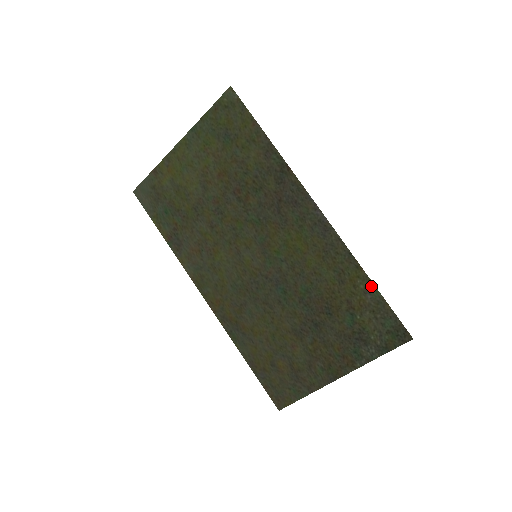
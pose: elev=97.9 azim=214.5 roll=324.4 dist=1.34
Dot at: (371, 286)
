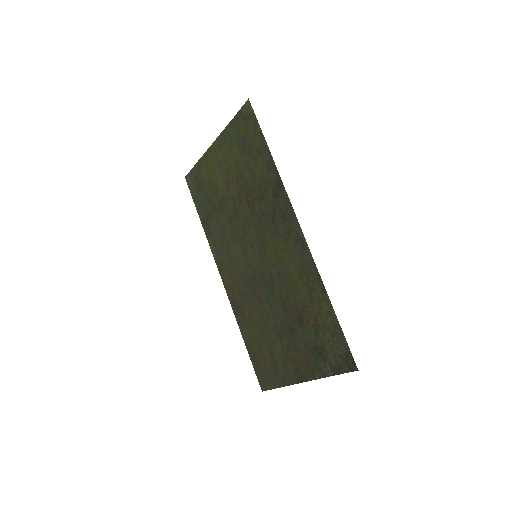
Dot at: (332, 310)
